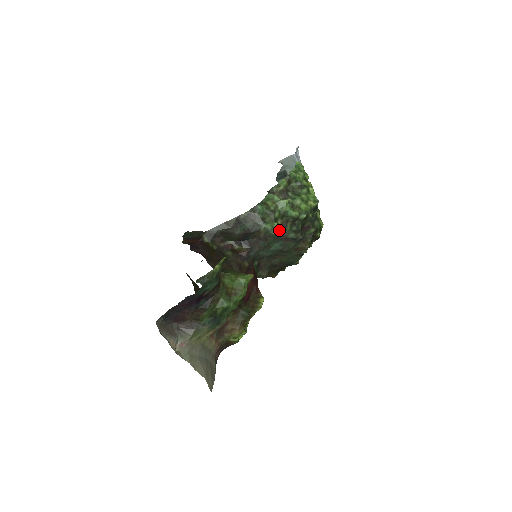
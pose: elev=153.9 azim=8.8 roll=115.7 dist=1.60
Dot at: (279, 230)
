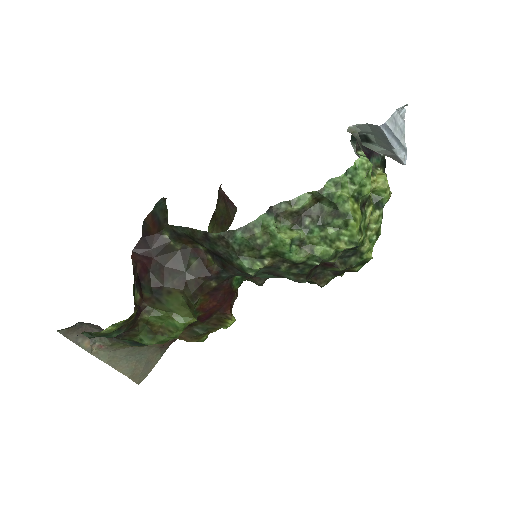
Dot at: (266, 268)
